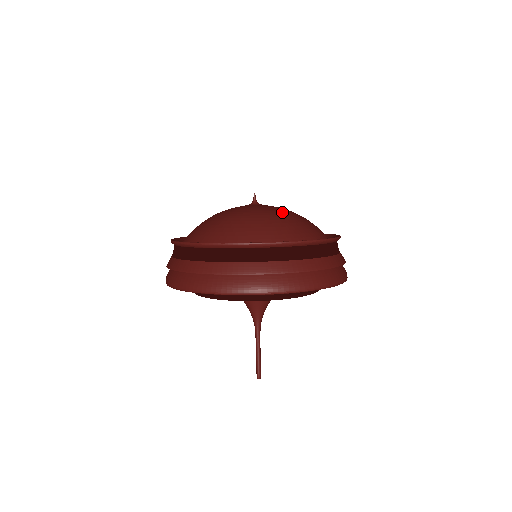
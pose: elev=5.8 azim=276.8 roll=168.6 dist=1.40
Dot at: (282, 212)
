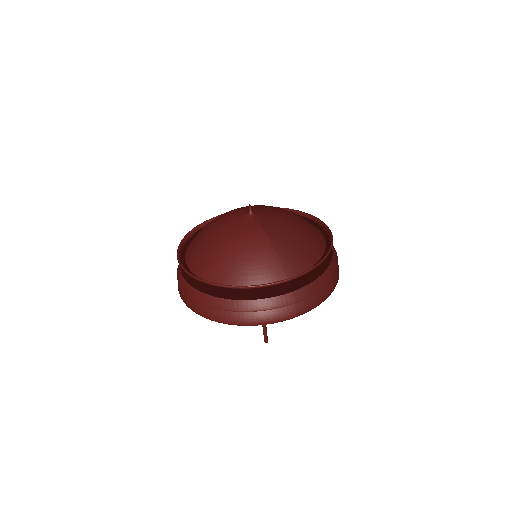
Dot at: (240, 239)
